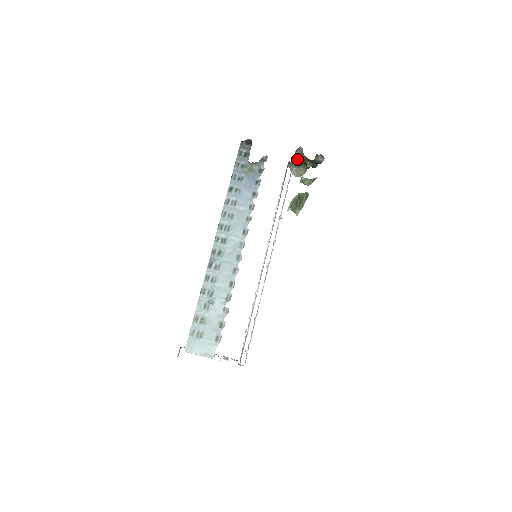
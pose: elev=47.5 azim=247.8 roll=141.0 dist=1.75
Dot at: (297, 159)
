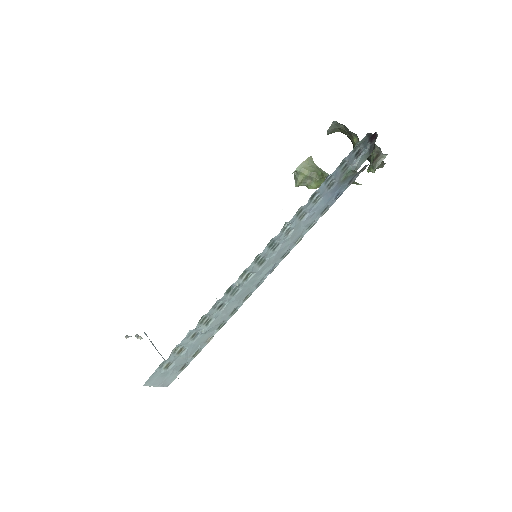
Dot at: occluded
